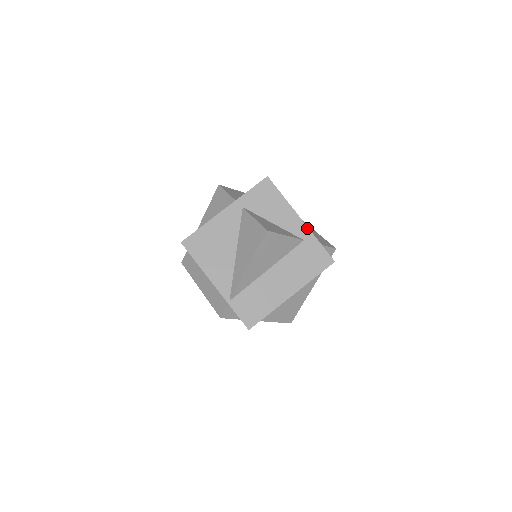
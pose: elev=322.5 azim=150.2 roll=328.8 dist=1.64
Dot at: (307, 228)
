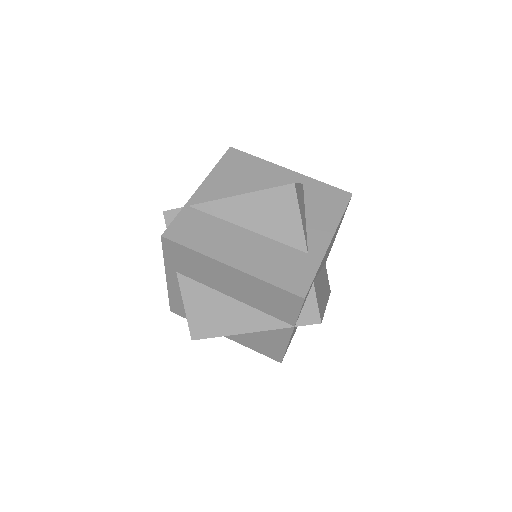
Dot at: (325, 251)
